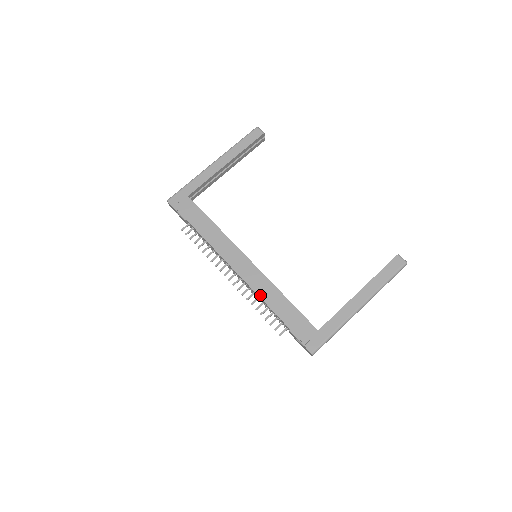
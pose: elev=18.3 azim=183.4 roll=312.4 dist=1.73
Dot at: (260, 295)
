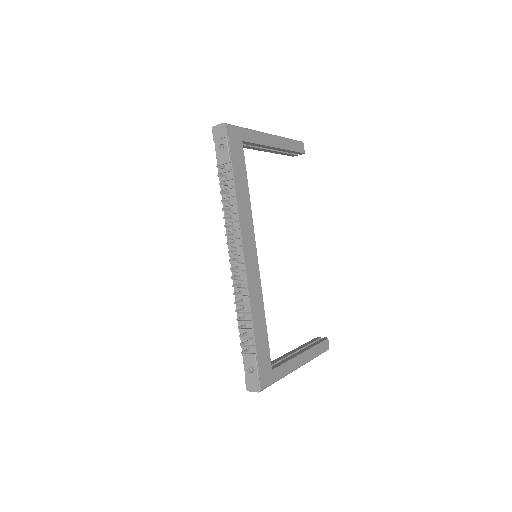
Dot at: (251, 300)
